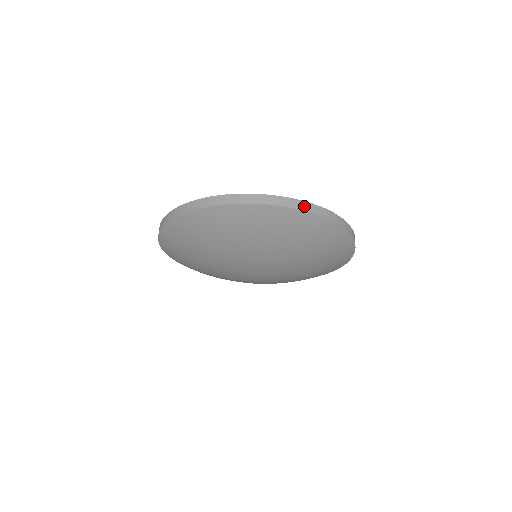
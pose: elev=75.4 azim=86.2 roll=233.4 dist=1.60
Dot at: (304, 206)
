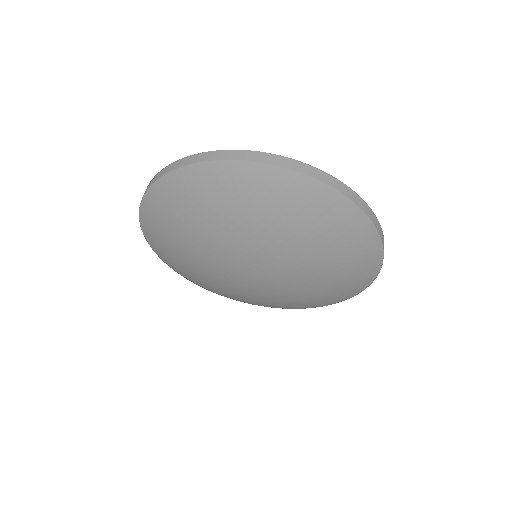
Dot at: (380, 231)
